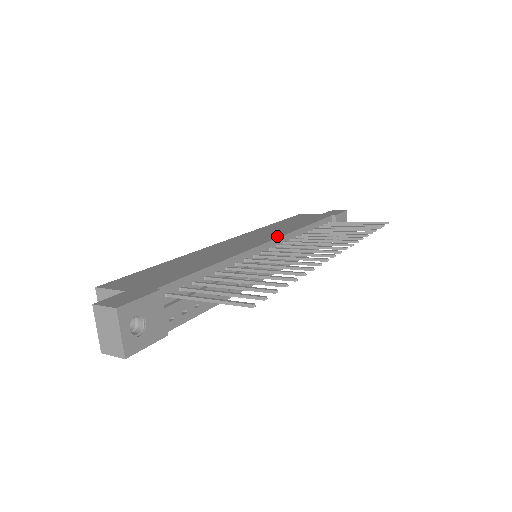
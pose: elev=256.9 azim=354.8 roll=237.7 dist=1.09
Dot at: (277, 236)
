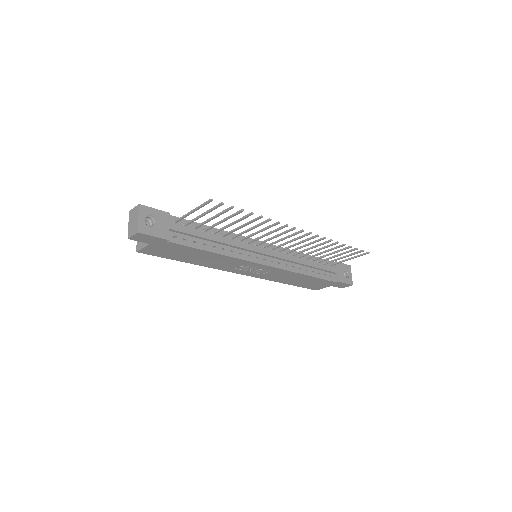
Dot at: (273, 246)
